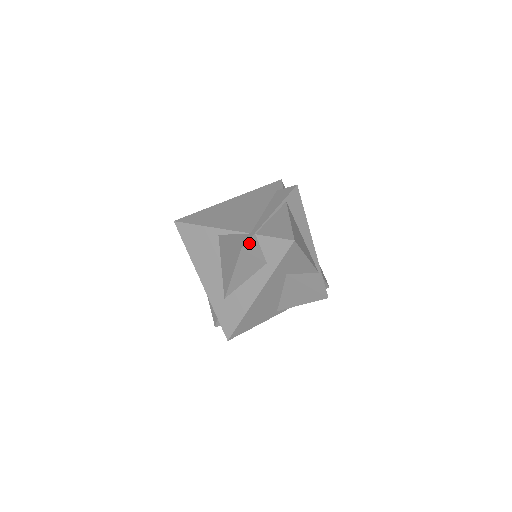
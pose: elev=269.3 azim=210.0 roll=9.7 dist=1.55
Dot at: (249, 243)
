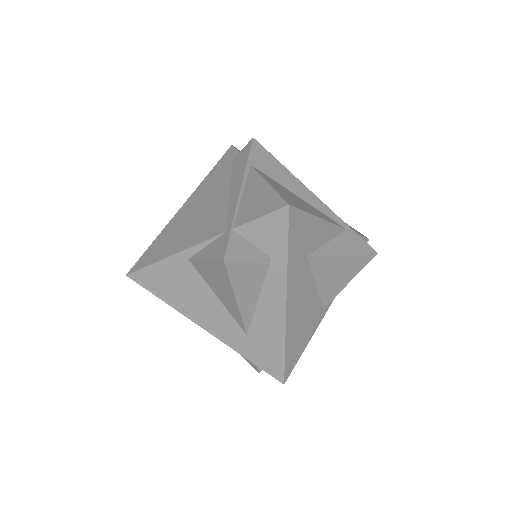
Dot at: (230, 246)
